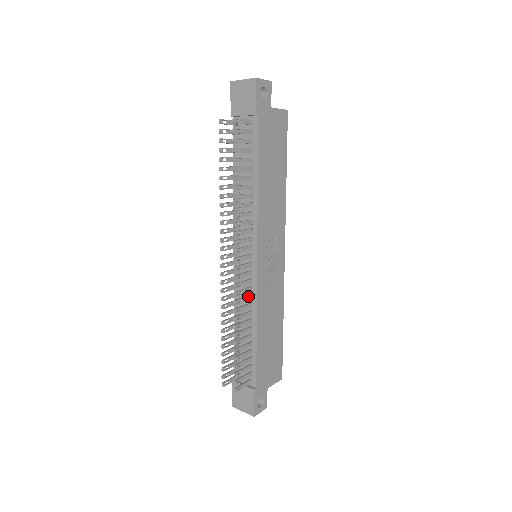
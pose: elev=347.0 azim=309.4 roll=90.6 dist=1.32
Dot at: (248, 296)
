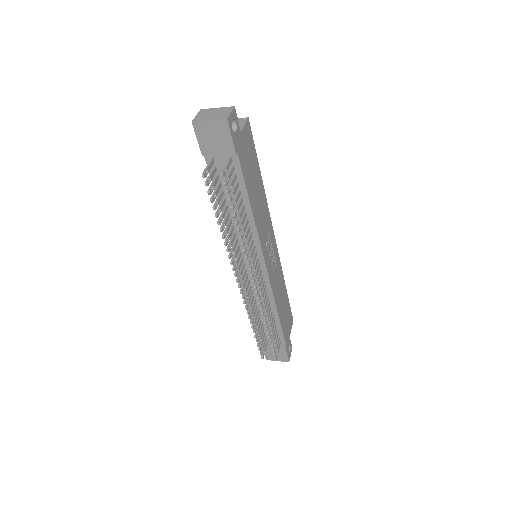
Dot at: (265, 294)
